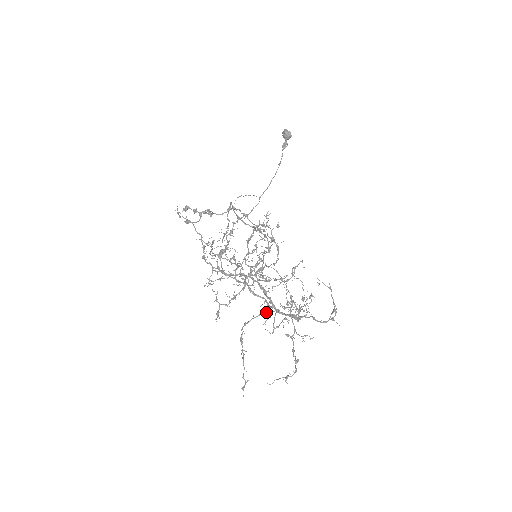
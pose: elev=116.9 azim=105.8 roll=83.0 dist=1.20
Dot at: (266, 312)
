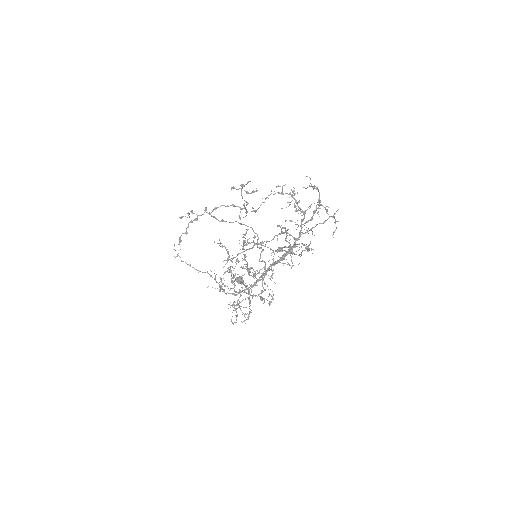
Dot at: (287, 247)
